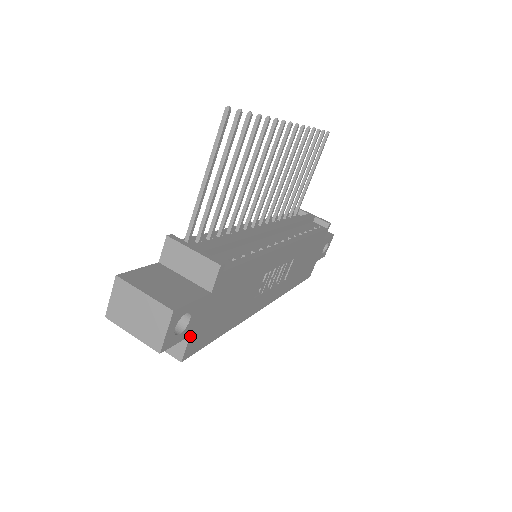
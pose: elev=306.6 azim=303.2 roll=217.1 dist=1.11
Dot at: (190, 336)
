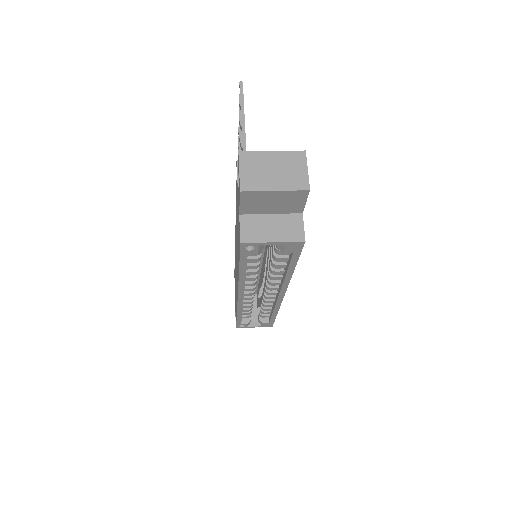
Dot at: (302, 214)
